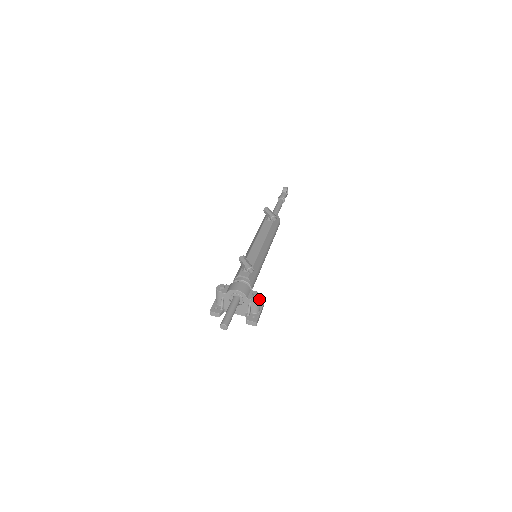
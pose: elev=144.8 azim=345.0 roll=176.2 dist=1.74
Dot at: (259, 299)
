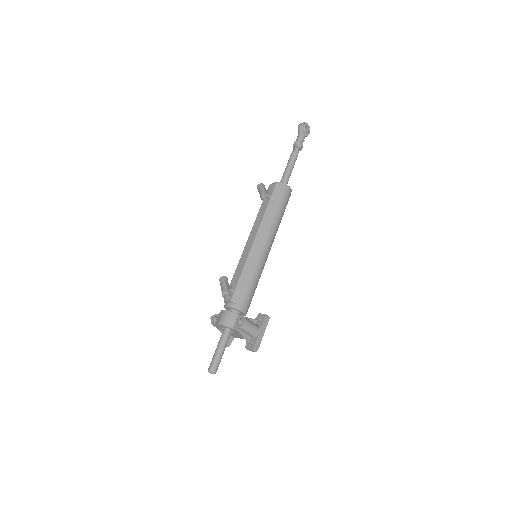
Dot at: (243, 326)
